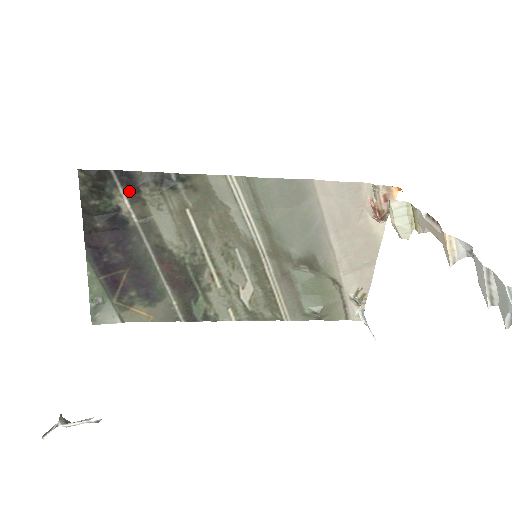
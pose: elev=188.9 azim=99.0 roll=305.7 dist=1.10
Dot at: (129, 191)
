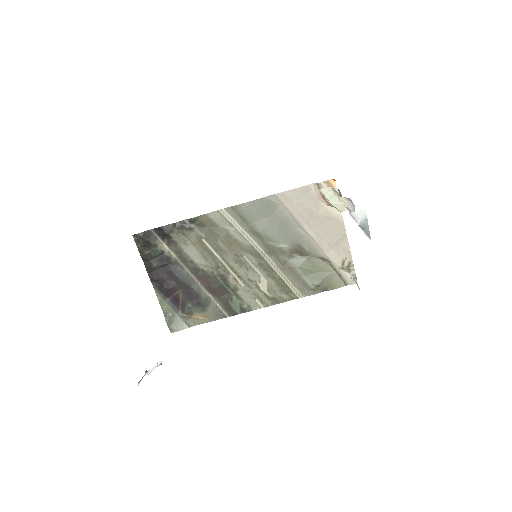
Dot at: (165, 239)
